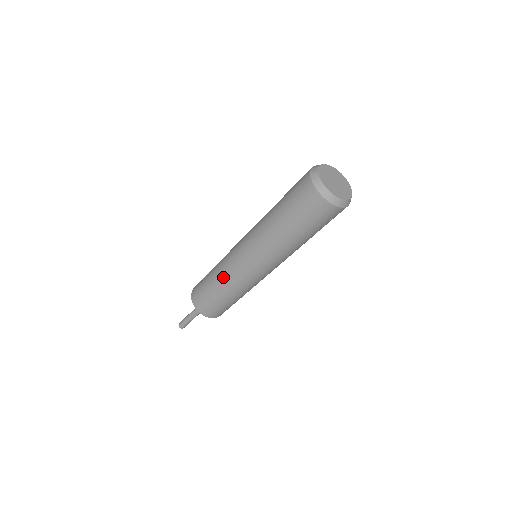
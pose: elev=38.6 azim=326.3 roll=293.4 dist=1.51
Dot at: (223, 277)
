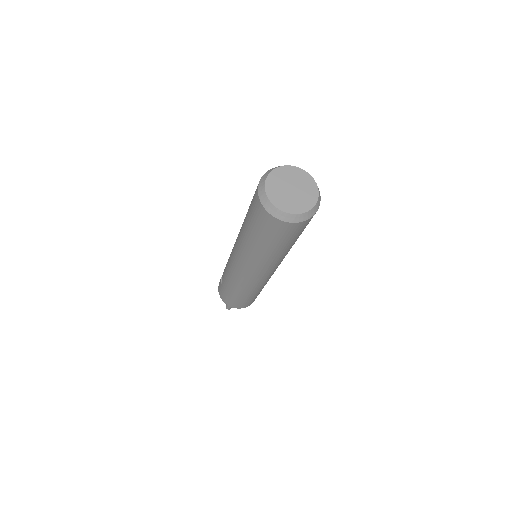
Dot at: (233, 284)
